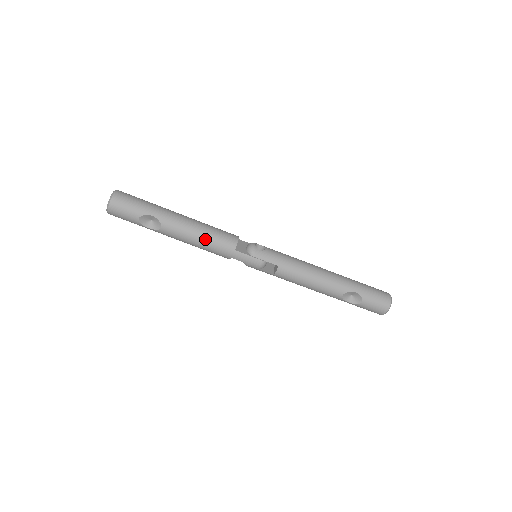
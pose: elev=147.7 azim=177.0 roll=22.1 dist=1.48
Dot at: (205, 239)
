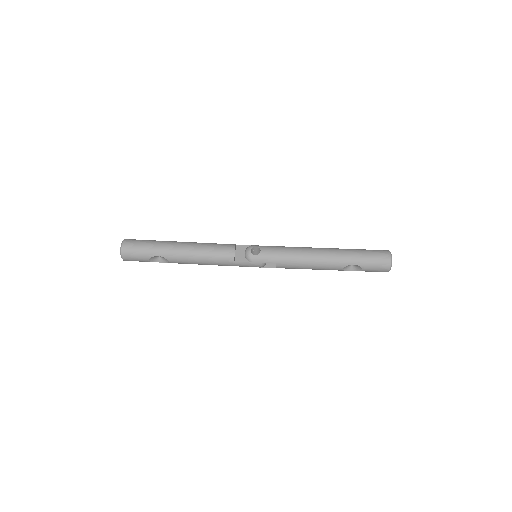
Dot at: (206, 261)
